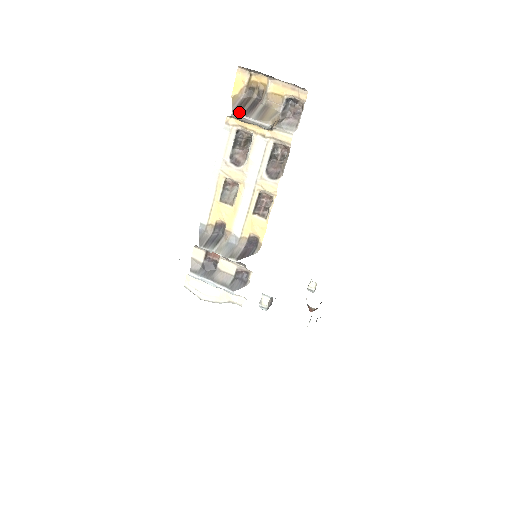
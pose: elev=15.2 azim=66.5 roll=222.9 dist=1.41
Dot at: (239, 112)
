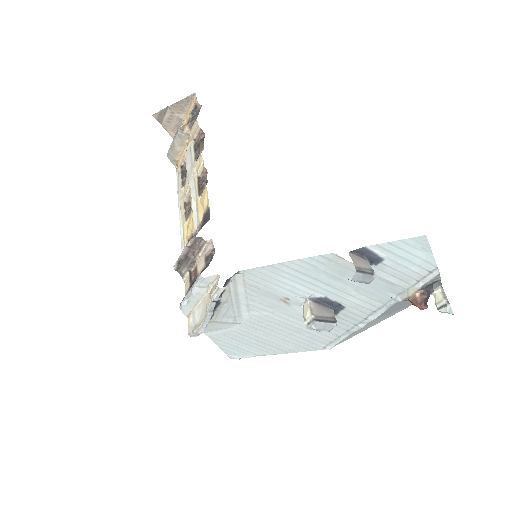
Dot at: (169, 150)
